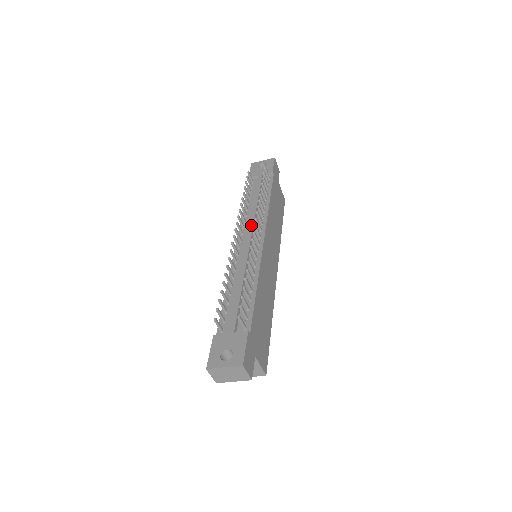
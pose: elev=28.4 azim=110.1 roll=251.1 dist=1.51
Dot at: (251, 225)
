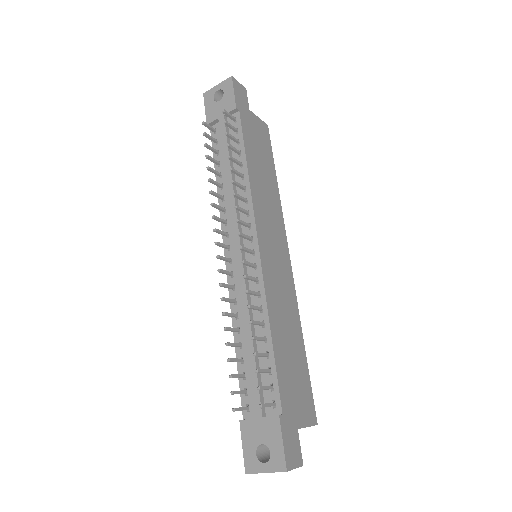
Dot at: (234, 222)
